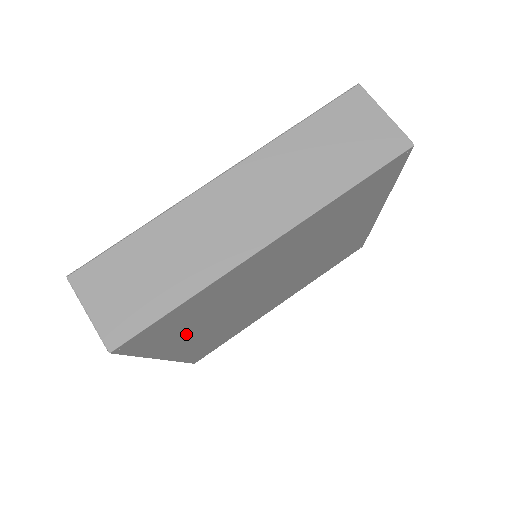
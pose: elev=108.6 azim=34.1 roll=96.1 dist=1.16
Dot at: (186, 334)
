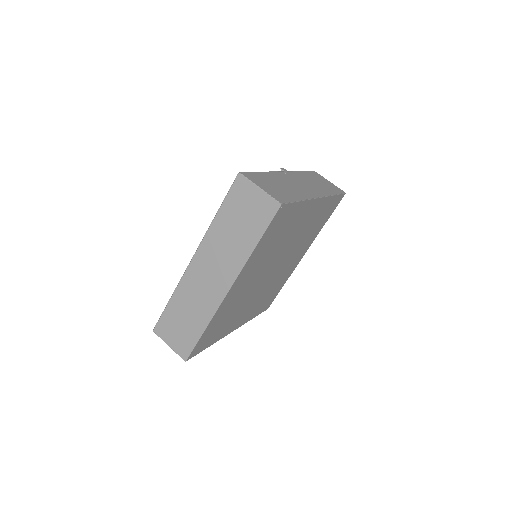
Dot at: (231, 322)
